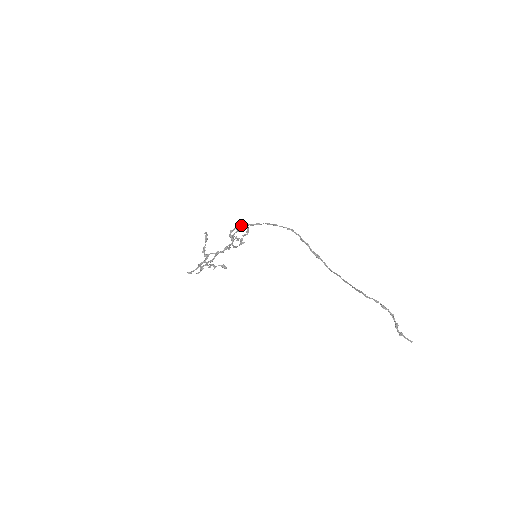
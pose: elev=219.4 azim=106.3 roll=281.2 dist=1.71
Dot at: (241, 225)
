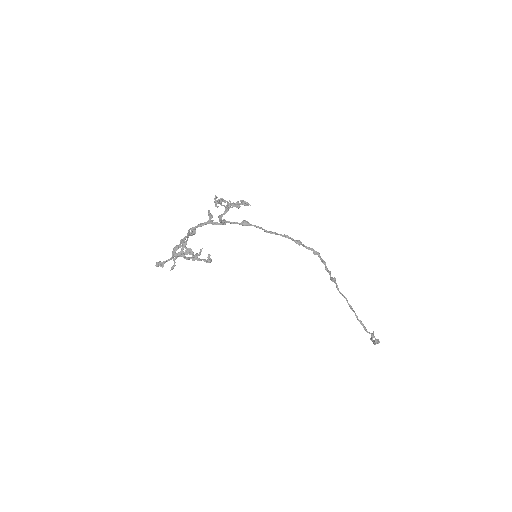
Dot at: (249, 225)
